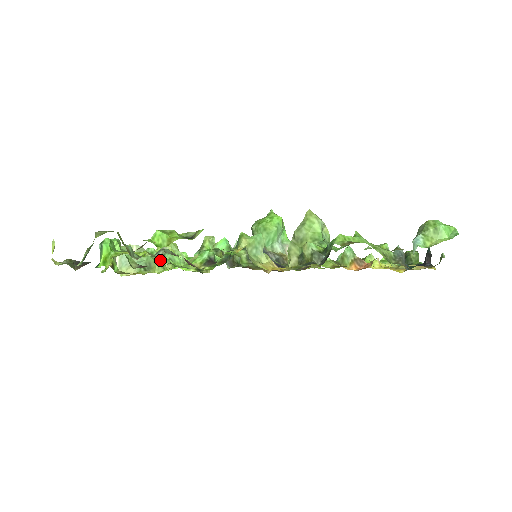
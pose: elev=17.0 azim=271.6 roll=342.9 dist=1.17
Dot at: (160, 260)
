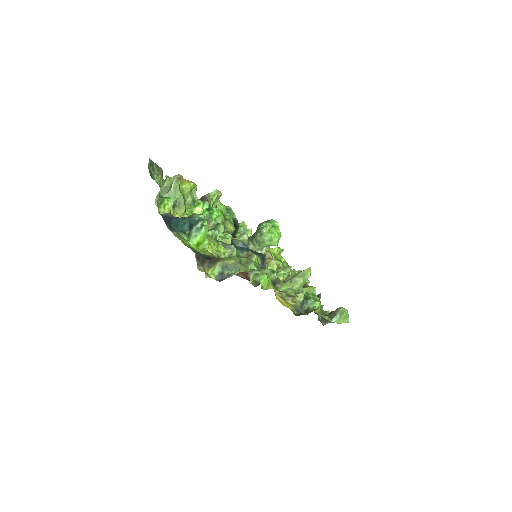
Dot at: (185, 201)
